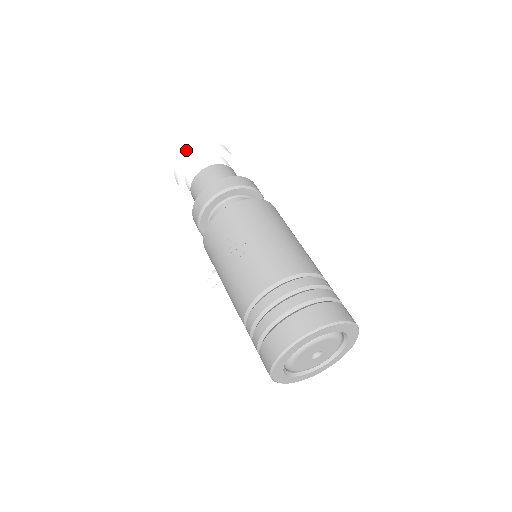
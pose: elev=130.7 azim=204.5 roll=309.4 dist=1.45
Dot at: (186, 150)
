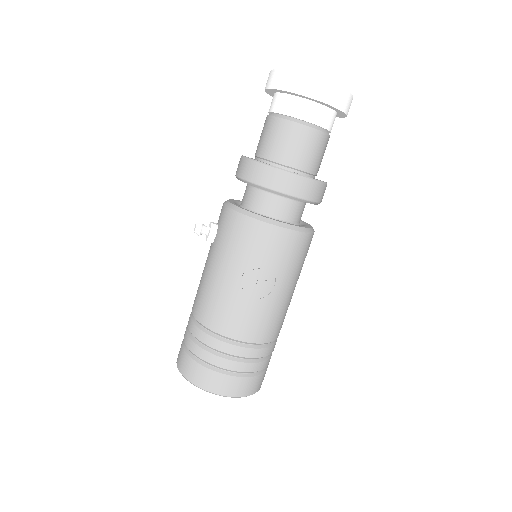
Dot at: (330, 84)
